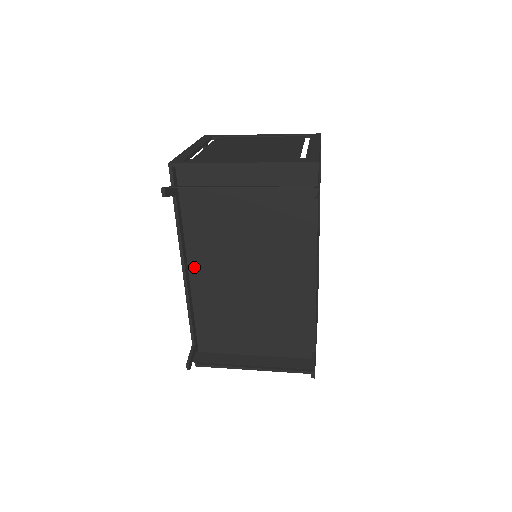
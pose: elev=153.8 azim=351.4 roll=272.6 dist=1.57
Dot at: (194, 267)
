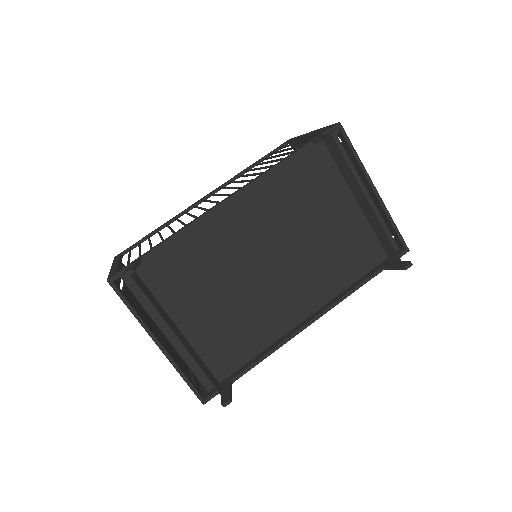
Dot at: (239, 203)
